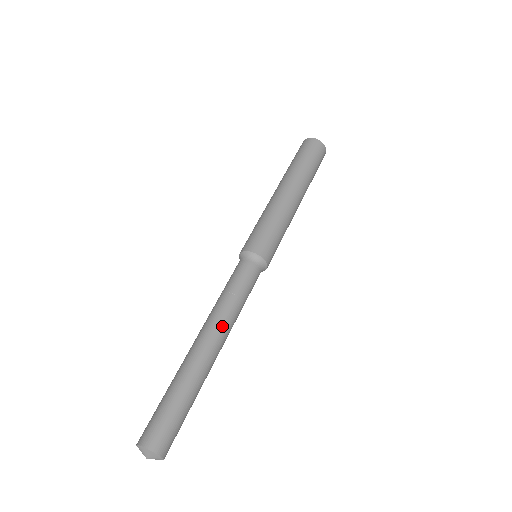
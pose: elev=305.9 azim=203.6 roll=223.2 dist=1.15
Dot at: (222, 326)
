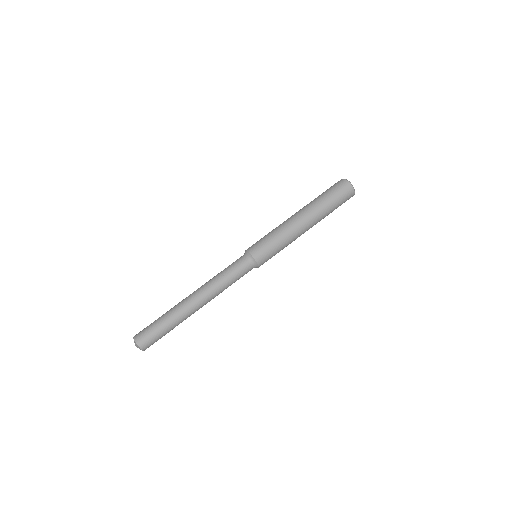
Dot at: (204, 289)
